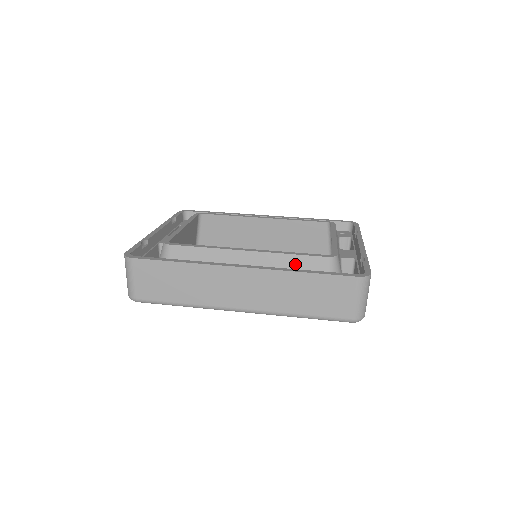
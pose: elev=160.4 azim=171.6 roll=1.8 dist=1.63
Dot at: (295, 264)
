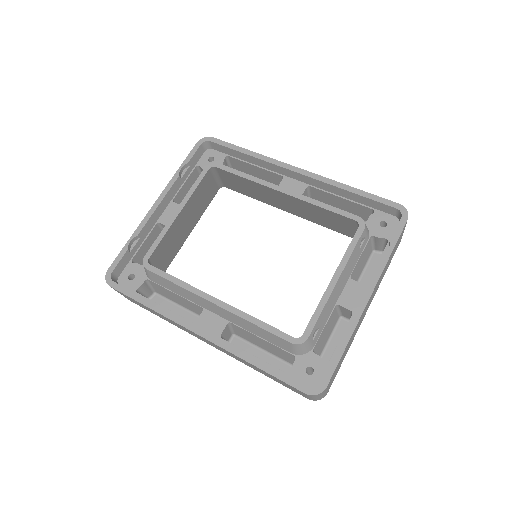
Dot at: (261, 333)
